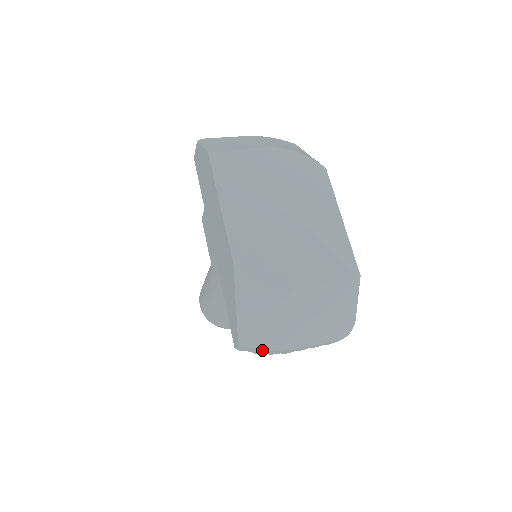
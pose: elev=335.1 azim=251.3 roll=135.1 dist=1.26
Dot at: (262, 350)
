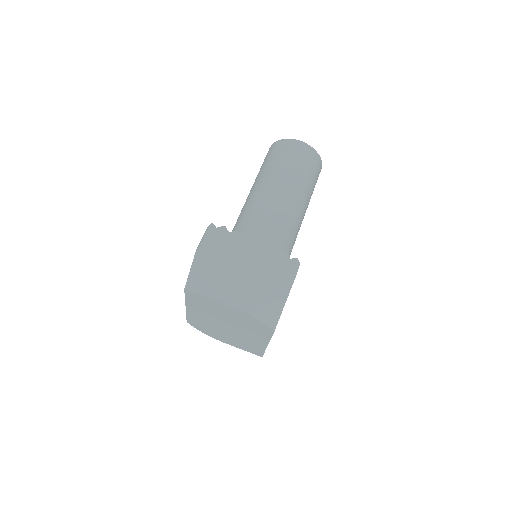
Dot at: occluded
